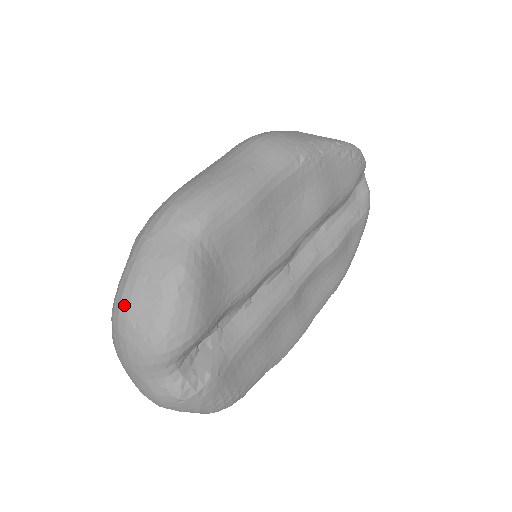
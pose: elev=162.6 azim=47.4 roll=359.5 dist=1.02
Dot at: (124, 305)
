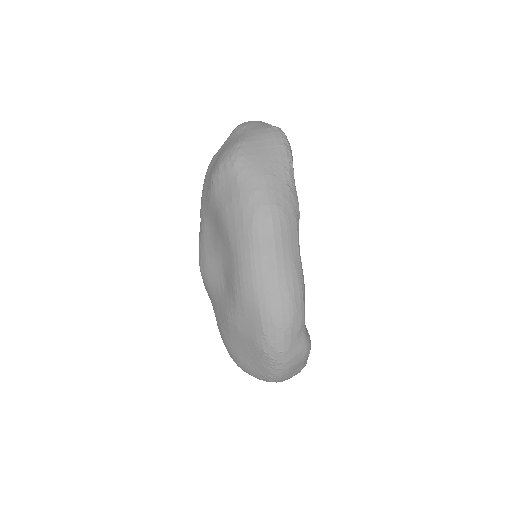
Dot at: (284, 378)
